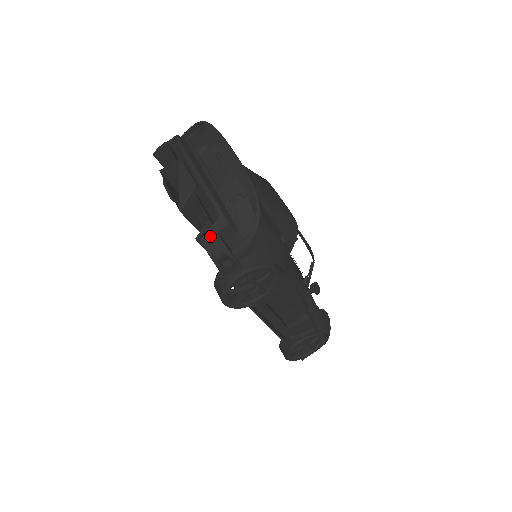
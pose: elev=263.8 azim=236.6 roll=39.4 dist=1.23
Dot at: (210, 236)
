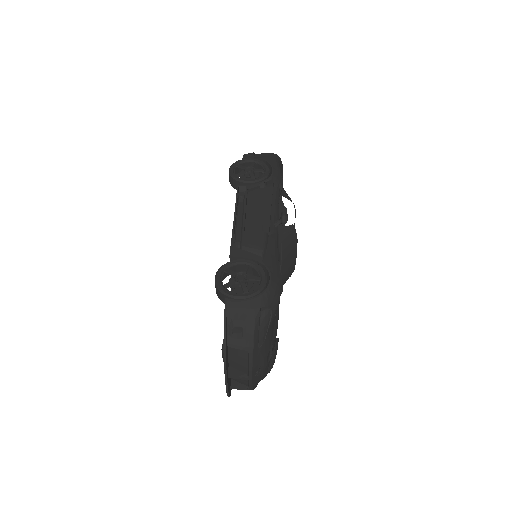
Dot at: occluded
